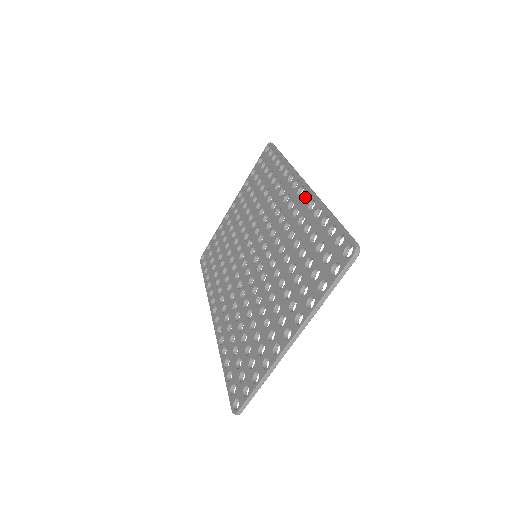
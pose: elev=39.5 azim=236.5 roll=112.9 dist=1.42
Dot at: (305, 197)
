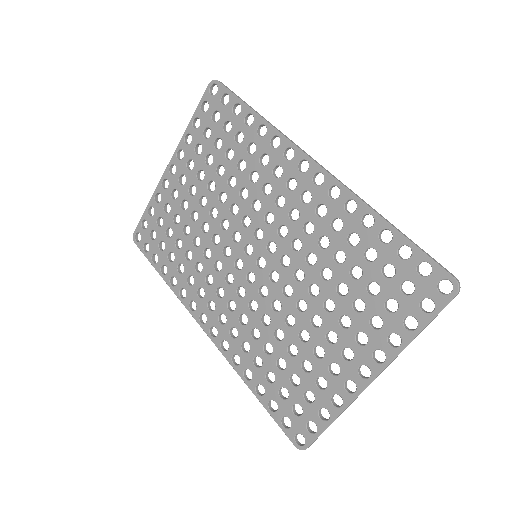
Dot at: (330, 190)
